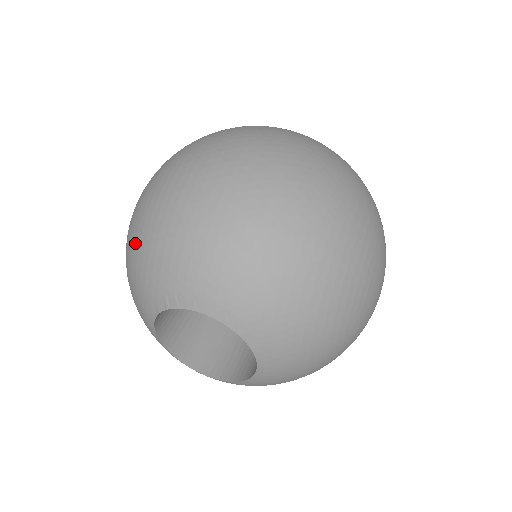
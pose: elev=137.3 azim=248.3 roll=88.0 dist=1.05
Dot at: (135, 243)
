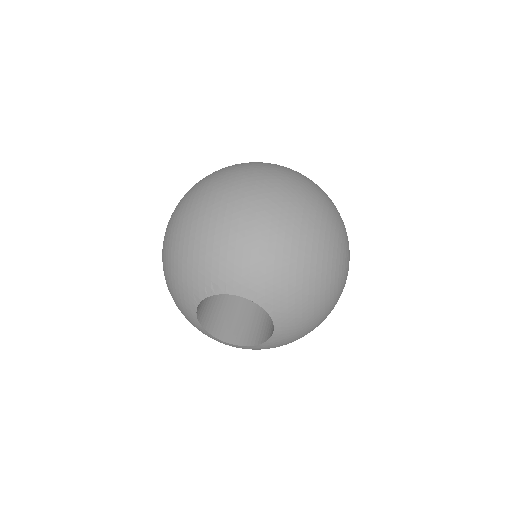
Dot at: (174, 257)
